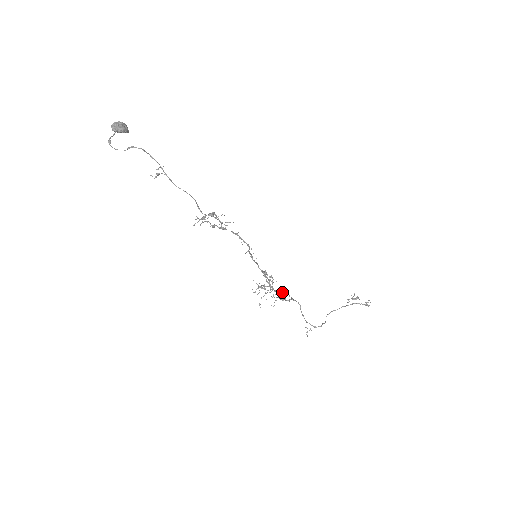
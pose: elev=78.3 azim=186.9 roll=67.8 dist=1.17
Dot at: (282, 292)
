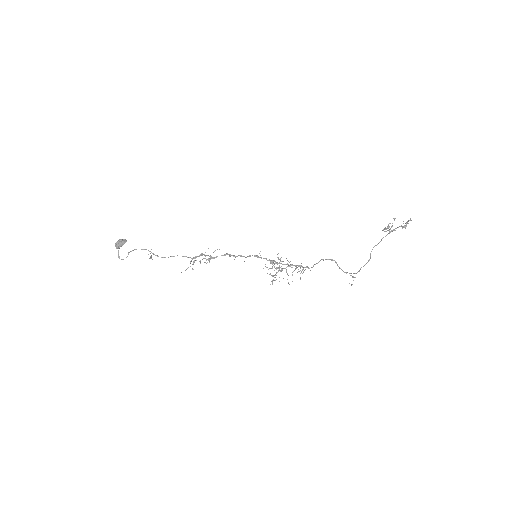
Dot at: (301, 265)
